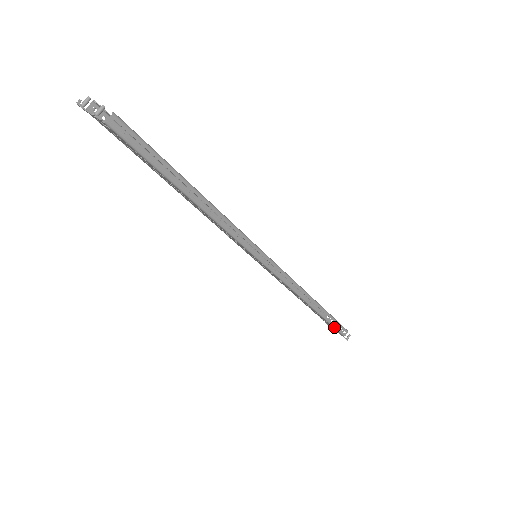
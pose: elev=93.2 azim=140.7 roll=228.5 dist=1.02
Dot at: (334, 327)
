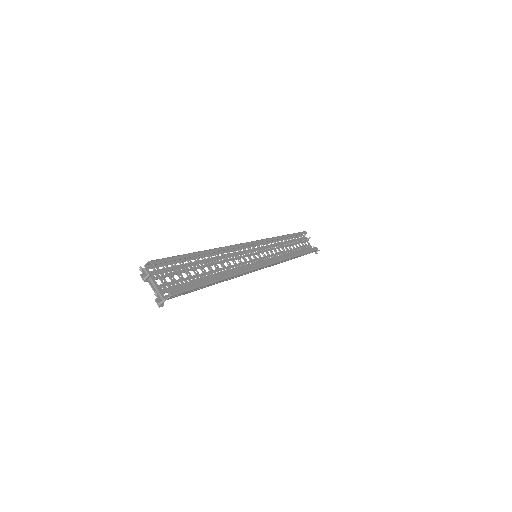
Dot at: occluded
